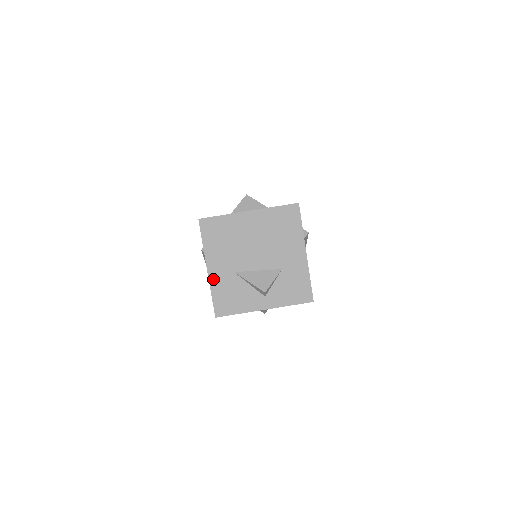
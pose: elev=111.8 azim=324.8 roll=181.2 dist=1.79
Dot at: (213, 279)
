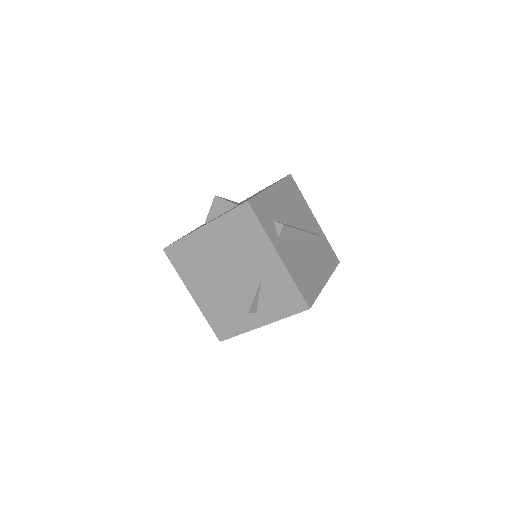
Dot at: (201, 305)
